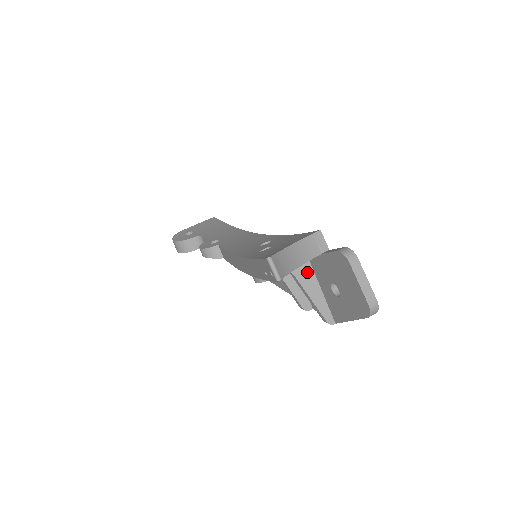
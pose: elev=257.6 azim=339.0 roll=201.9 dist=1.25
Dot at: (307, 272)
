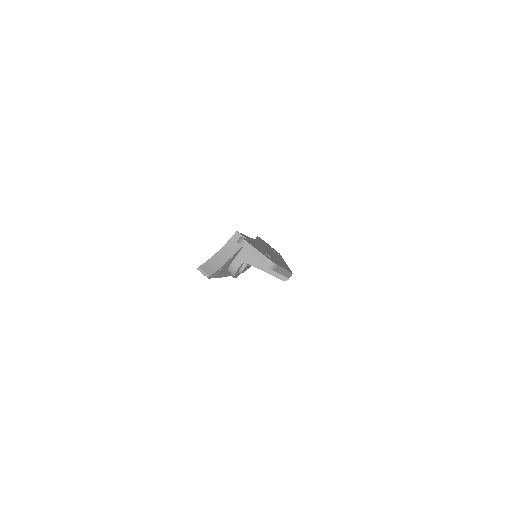
Dot at: (254, 257)
